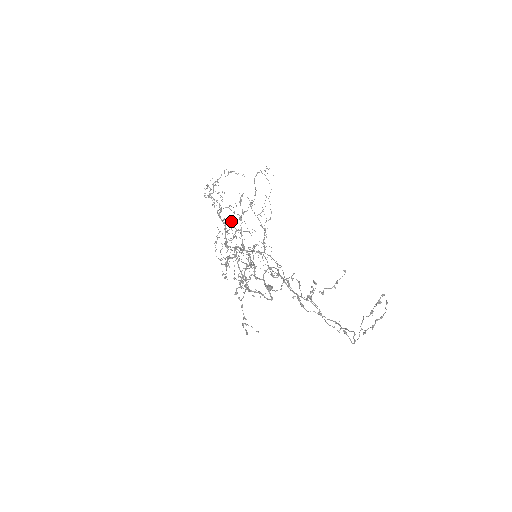
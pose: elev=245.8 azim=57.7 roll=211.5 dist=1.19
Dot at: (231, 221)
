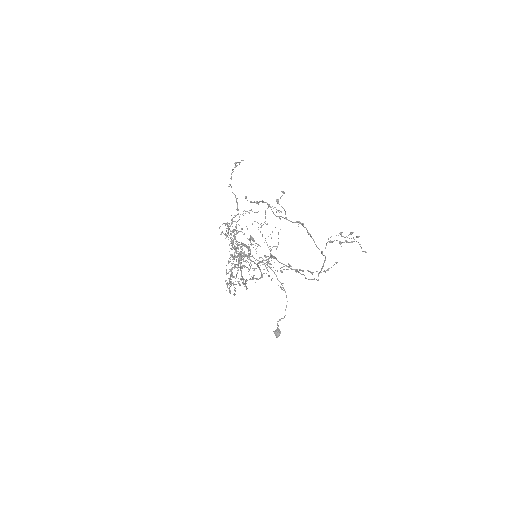
Dot at: occluded
